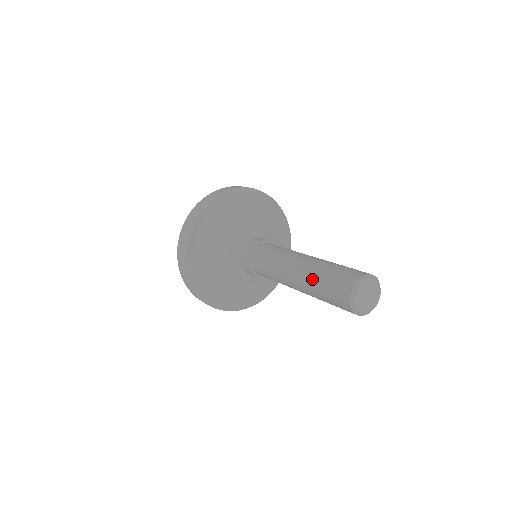
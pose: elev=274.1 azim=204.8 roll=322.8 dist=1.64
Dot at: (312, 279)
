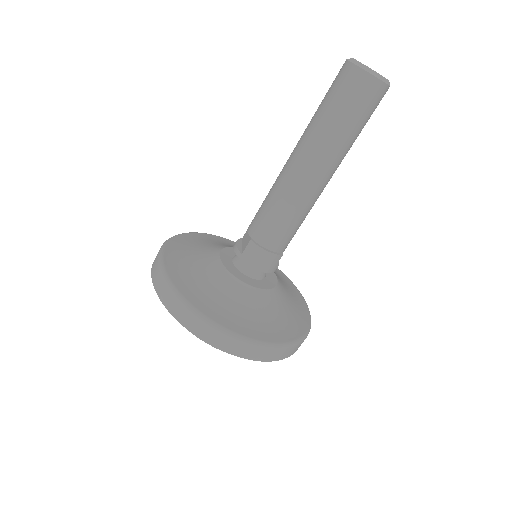
Dot at: (312, 123)
